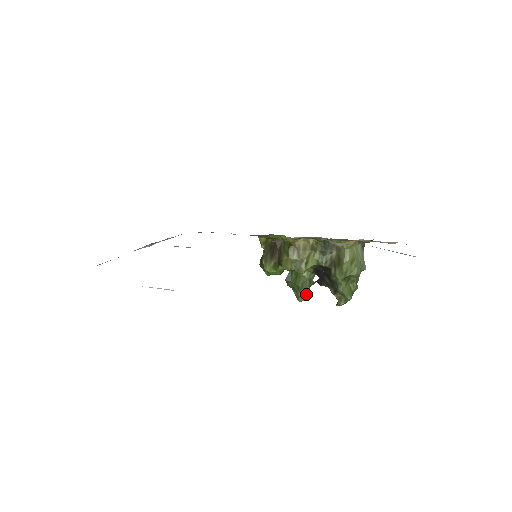
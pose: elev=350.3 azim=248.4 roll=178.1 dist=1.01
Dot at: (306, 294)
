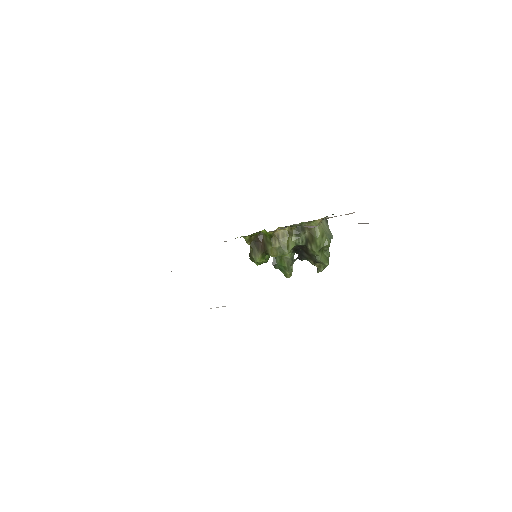
Dot at: (292, 271)
